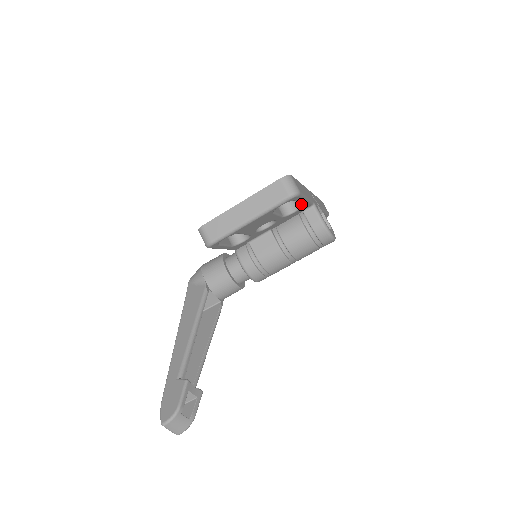
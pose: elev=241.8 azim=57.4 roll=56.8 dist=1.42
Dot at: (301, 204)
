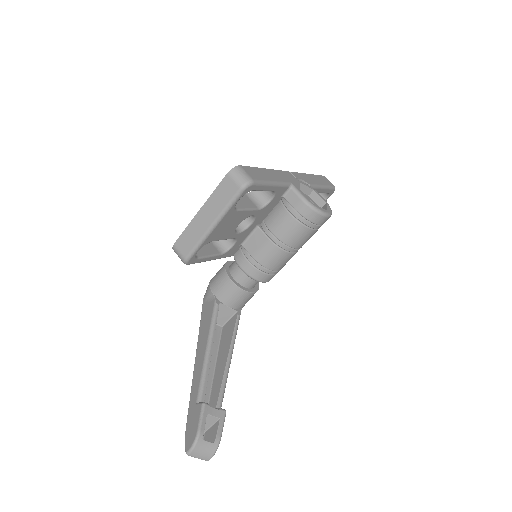
Dot at: occluded
